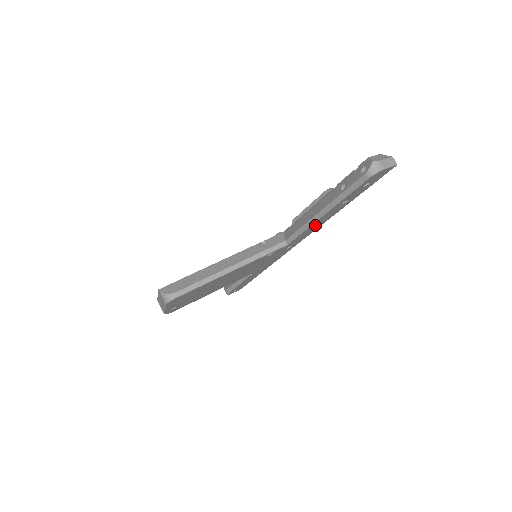
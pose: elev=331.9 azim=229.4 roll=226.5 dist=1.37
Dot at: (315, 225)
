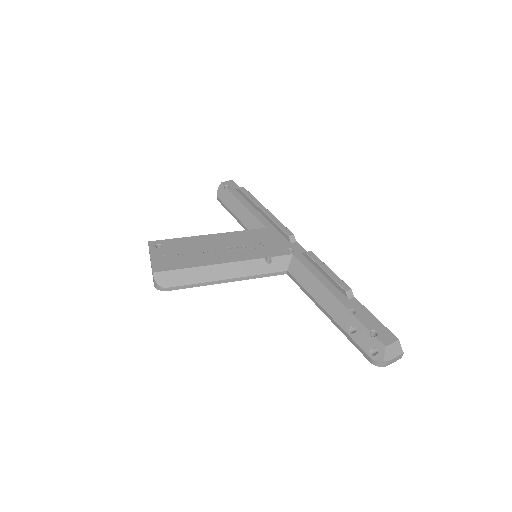
Dot at: occluded
